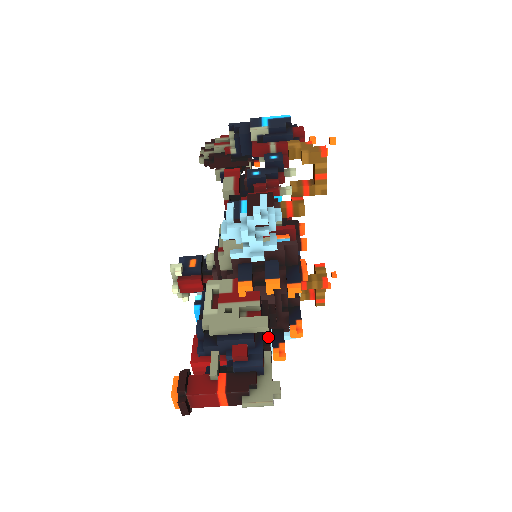
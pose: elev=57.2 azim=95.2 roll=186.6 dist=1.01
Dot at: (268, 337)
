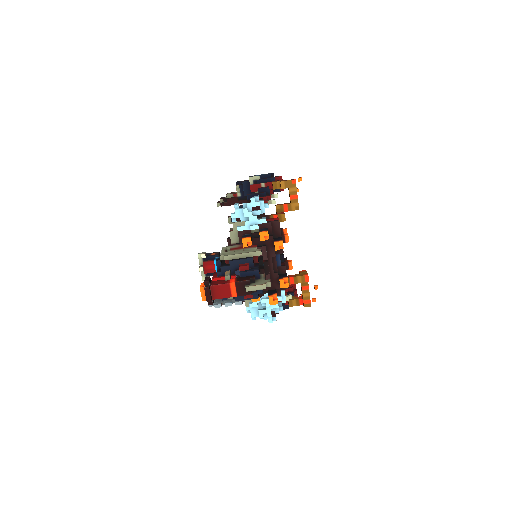
Dot at: (263, 267)
